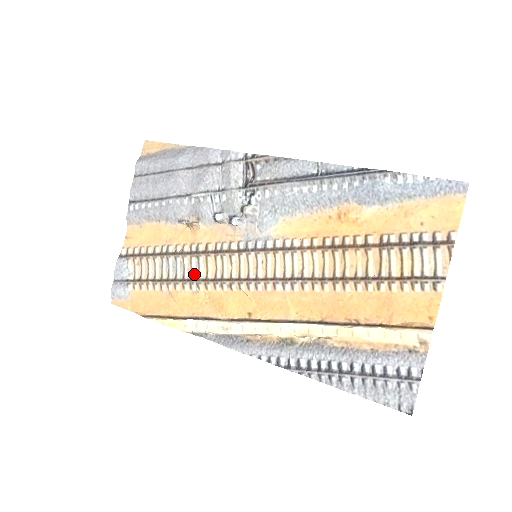
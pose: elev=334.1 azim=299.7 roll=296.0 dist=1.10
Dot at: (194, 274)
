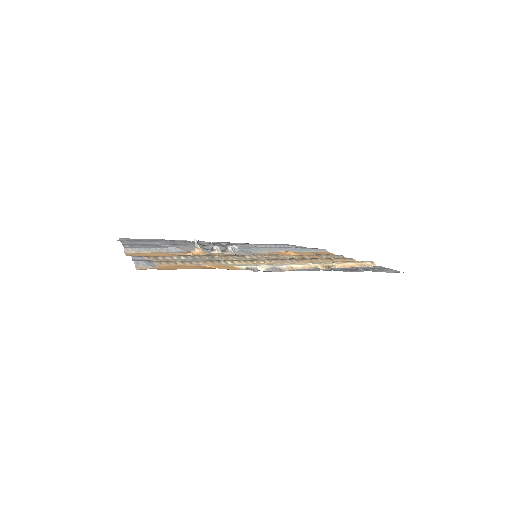
Dot at: (217, 260)
